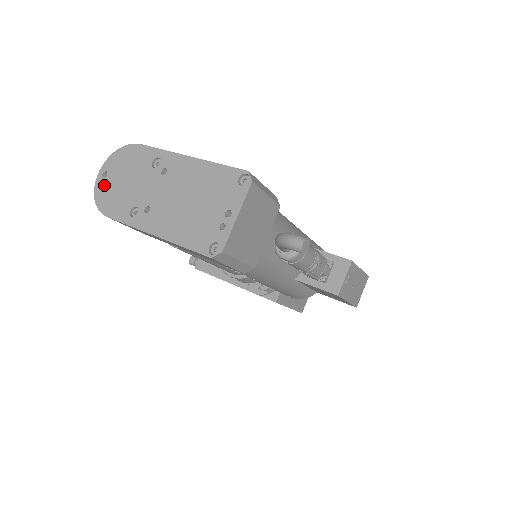
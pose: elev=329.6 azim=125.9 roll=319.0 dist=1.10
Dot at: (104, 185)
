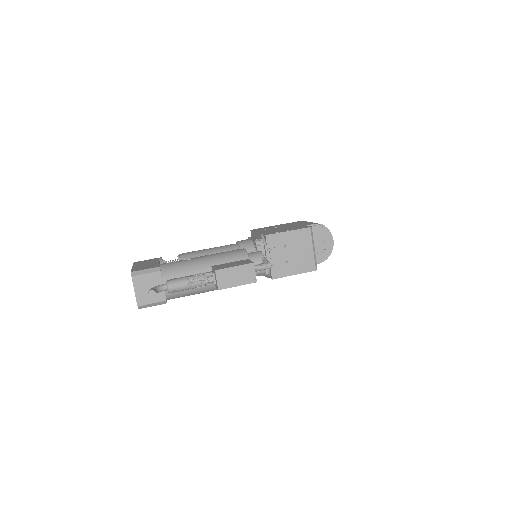
Dot at: occluded
